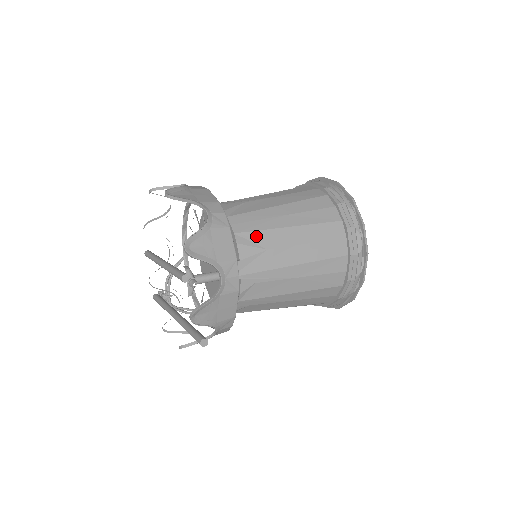
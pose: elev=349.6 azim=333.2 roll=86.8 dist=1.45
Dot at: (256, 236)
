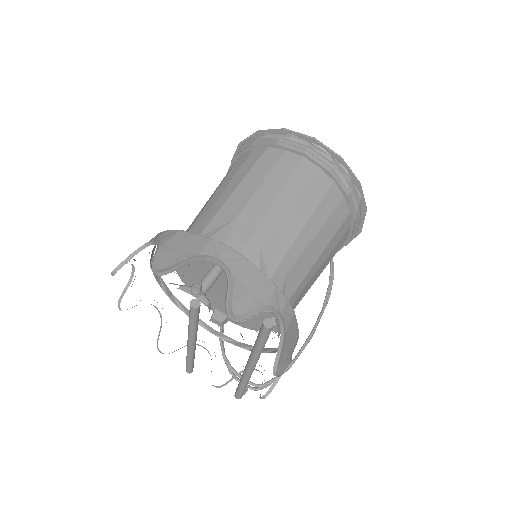
Dot at: (216, 221)
